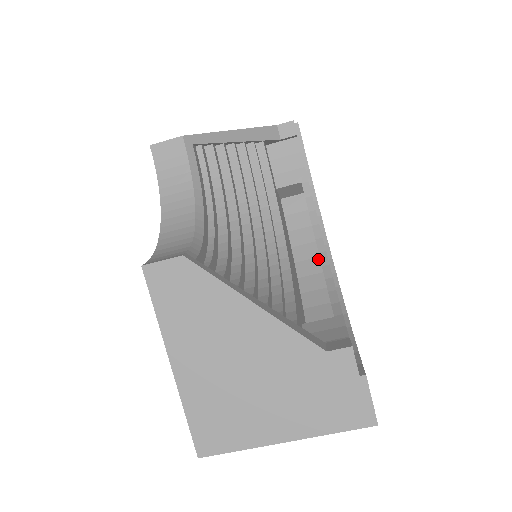
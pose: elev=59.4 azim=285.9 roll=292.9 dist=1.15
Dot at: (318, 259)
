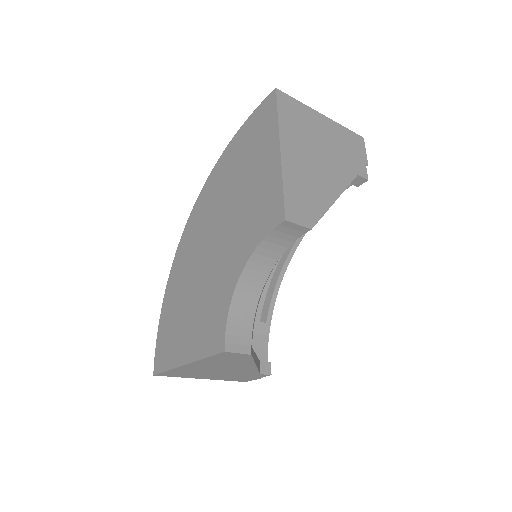
Dot at: occluded
